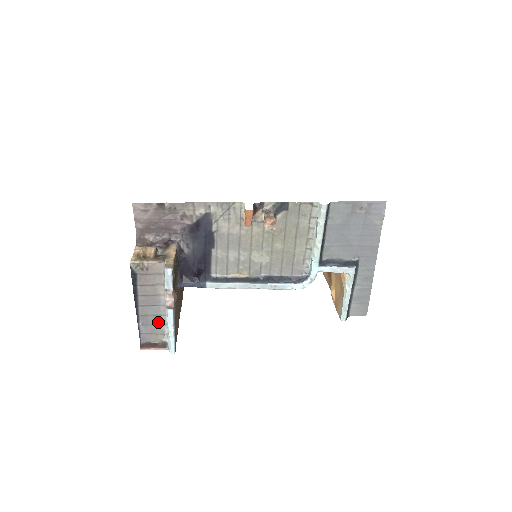
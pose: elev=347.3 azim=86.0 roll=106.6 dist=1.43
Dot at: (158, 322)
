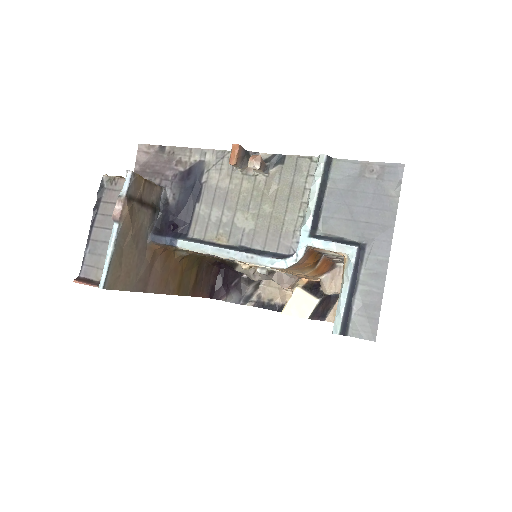
Dot at: (105, 252)
